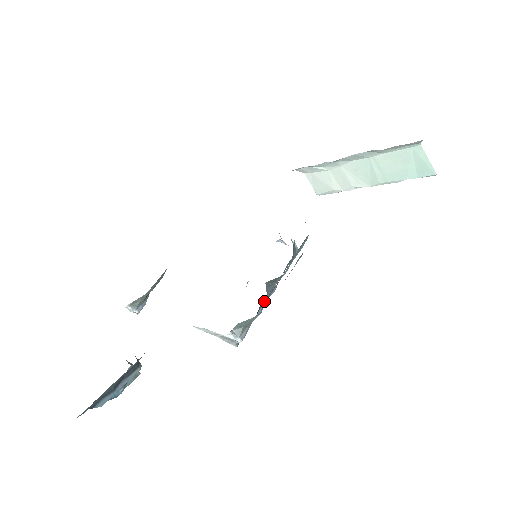
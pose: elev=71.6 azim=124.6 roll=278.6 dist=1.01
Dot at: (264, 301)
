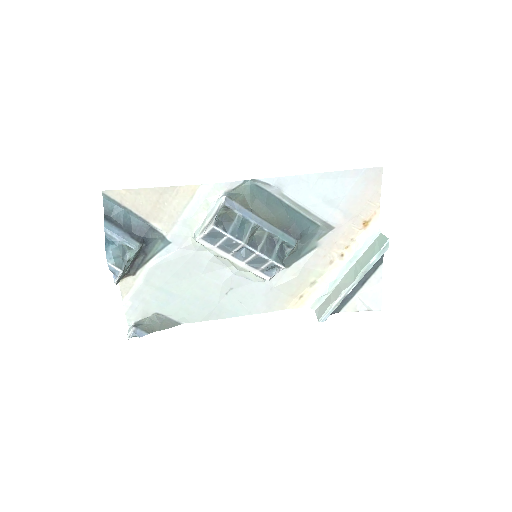
Dot at: (250, 208)
